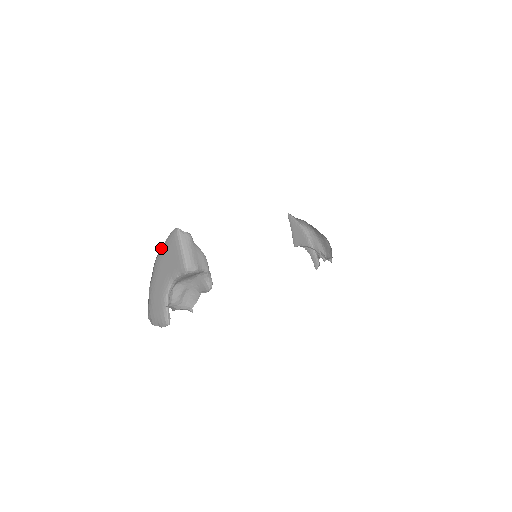
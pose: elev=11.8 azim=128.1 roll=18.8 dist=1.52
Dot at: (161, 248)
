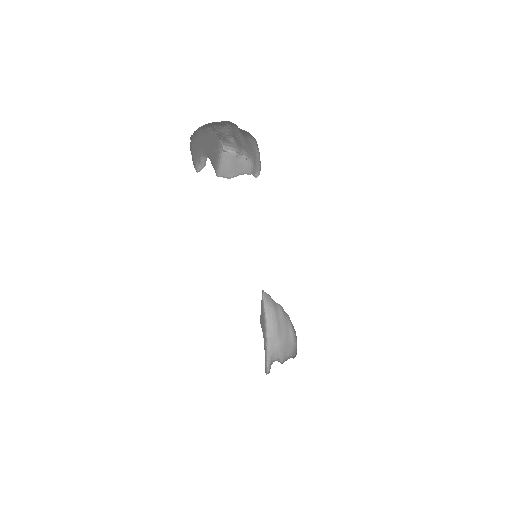
Dot at: (212, 131)
